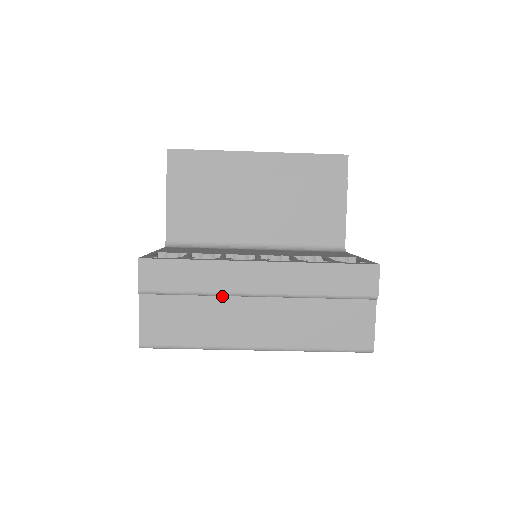
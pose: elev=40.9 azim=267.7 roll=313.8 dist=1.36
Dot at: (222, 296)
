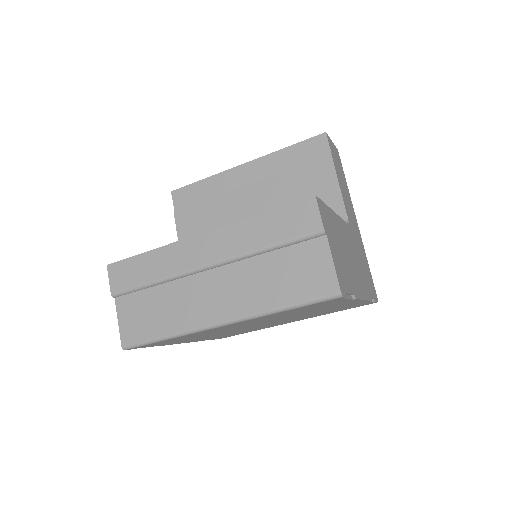
Dot at: (179, 279)
